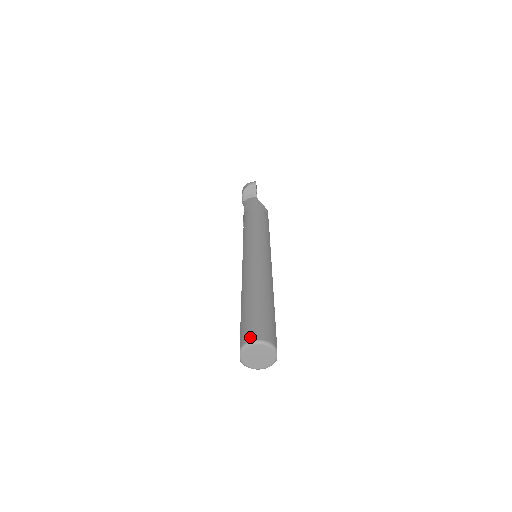
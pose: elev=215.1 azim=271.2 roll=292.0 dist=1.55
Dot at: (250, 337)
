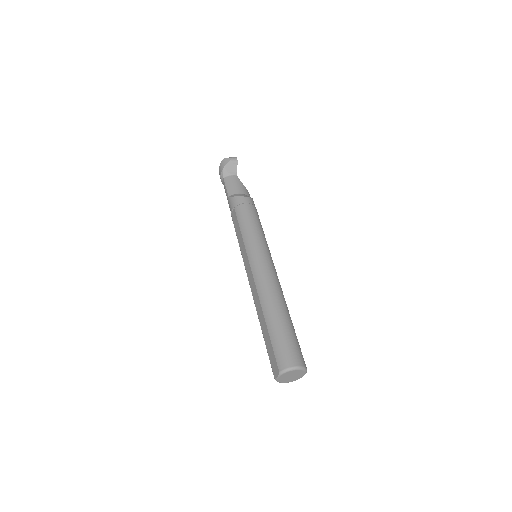
Dot at: (290, 363)
